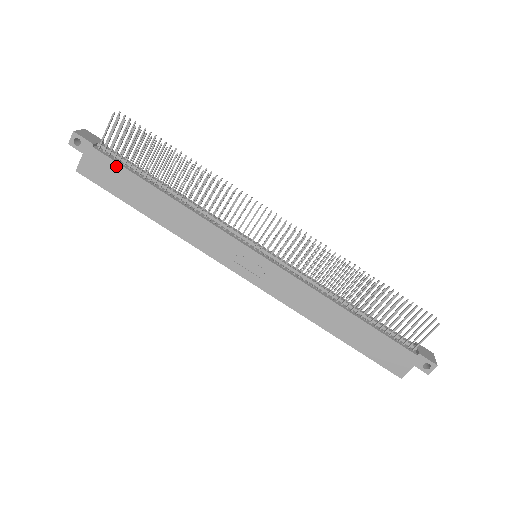
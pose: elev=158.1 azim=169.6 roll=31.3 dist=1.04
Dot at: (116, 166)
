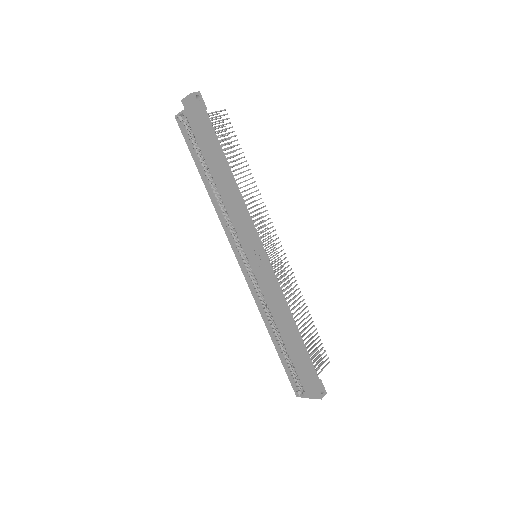
Dot at: (213, 132)
